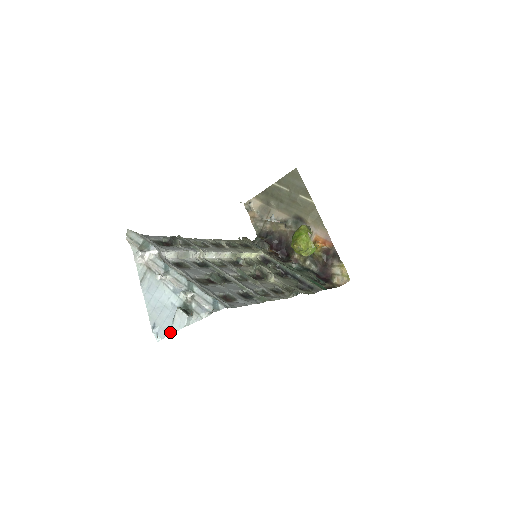
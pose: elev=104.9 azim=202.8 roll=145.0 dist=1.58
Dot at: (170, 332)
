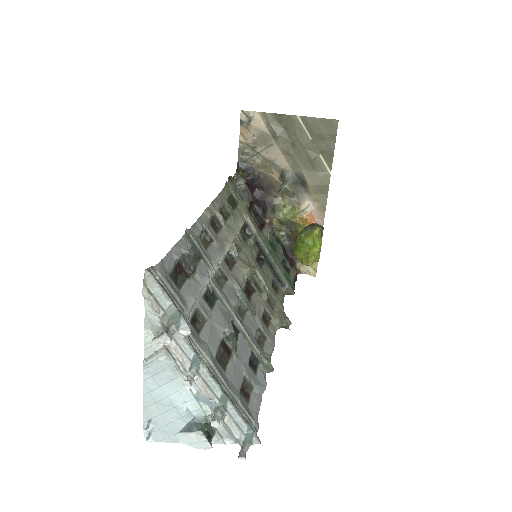
Dot at: (171, 440)
